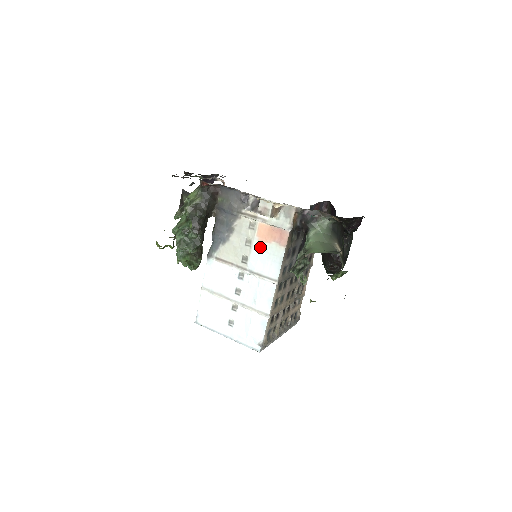
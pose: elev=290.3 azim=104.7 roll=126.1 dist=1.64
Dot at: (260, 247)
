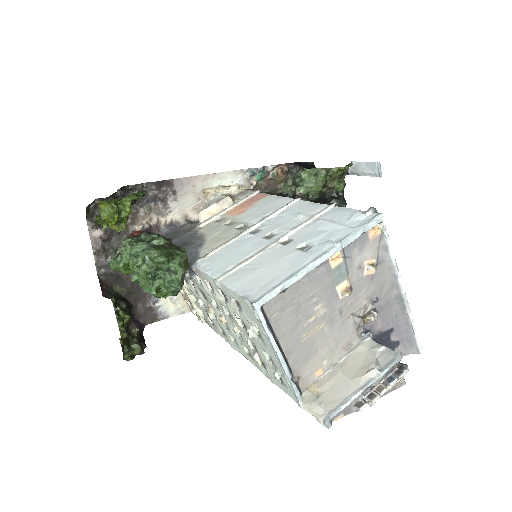
Dot at: (246, 213)
